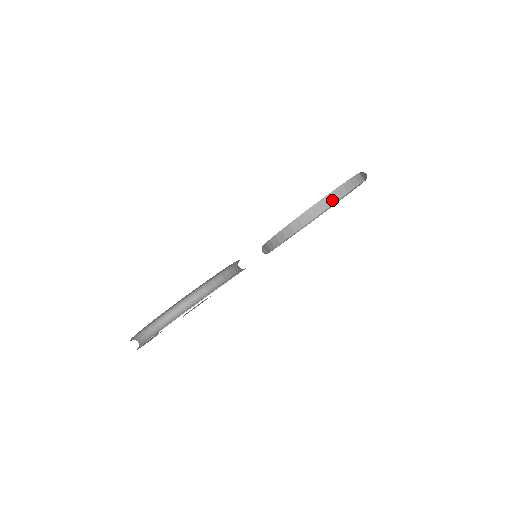
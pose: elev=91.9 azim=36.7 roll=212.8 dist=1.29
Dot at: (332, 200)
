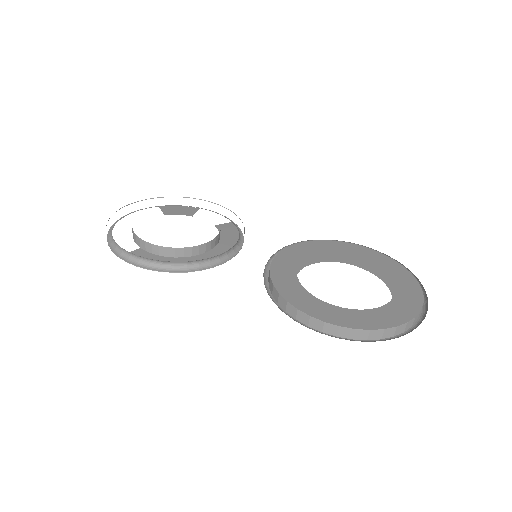
Dot at: (312, 324)
